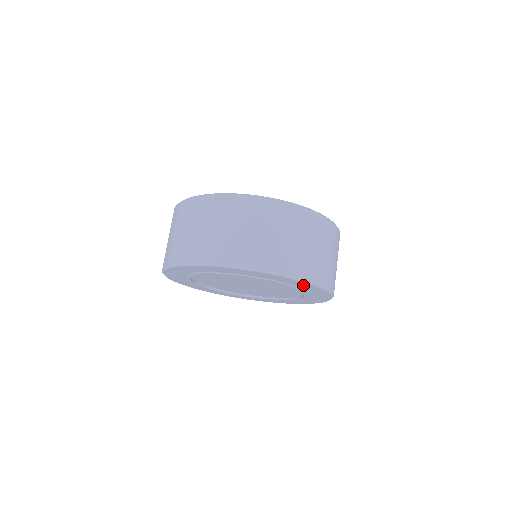
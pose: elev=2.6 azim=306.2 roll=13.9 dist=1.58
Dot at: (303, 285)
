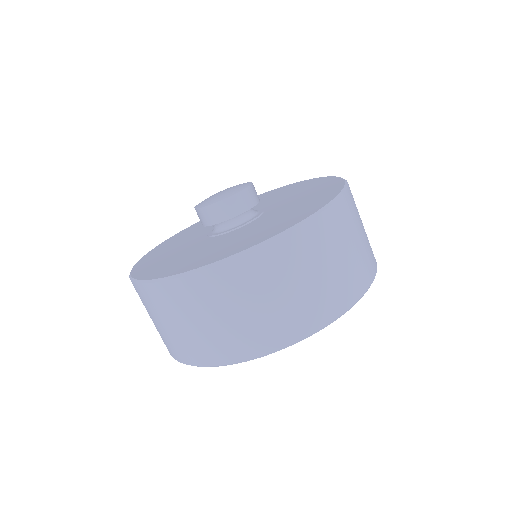
Dot at: occluded
